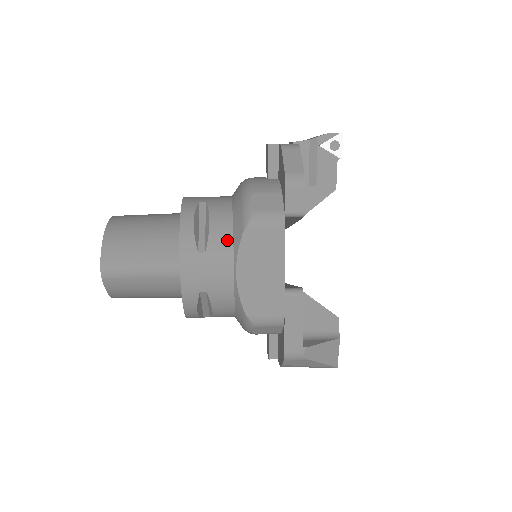
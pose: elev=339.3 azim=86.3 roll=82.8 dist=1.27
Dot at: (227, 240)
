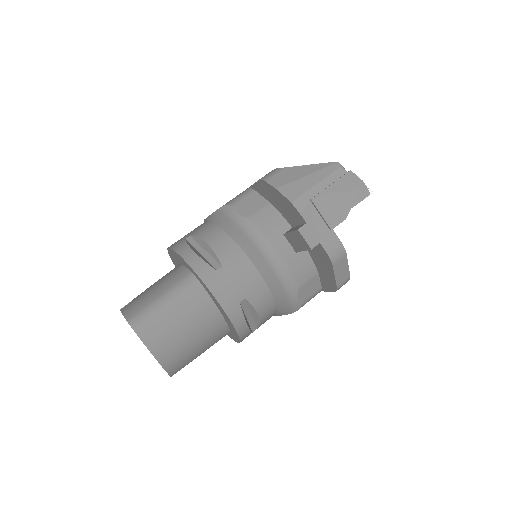
Dot at: (272, 315)
